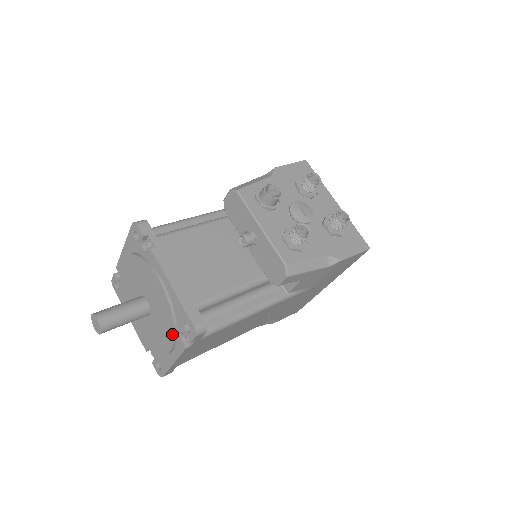
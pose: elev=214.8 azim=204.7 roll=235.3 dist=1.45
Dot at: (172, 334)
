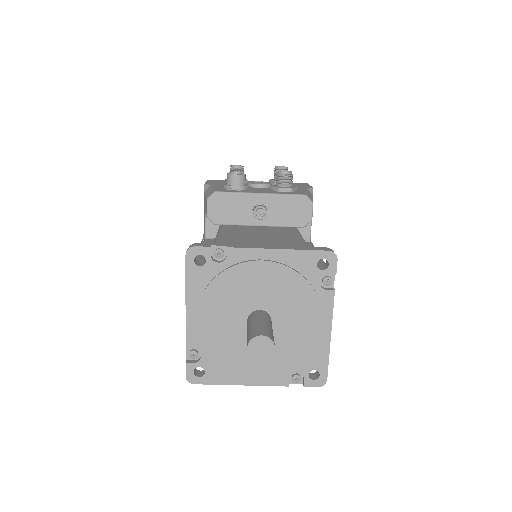
Dot at: (313, 297)
